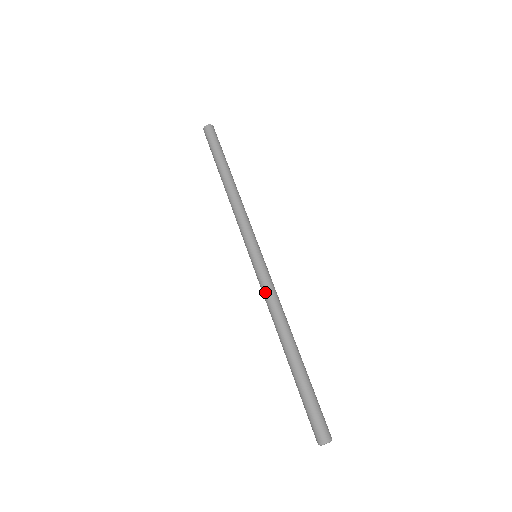
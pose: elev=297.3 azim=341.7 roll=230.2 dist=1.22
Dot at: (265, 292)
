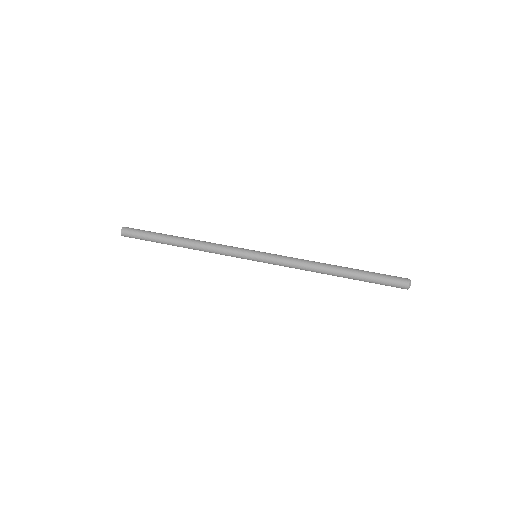
Dot at: (289, 261)
